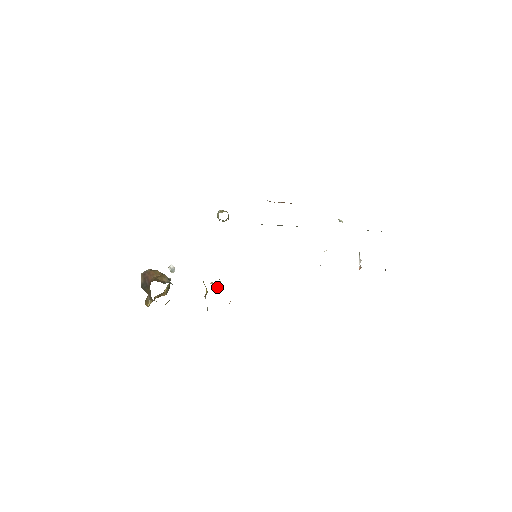
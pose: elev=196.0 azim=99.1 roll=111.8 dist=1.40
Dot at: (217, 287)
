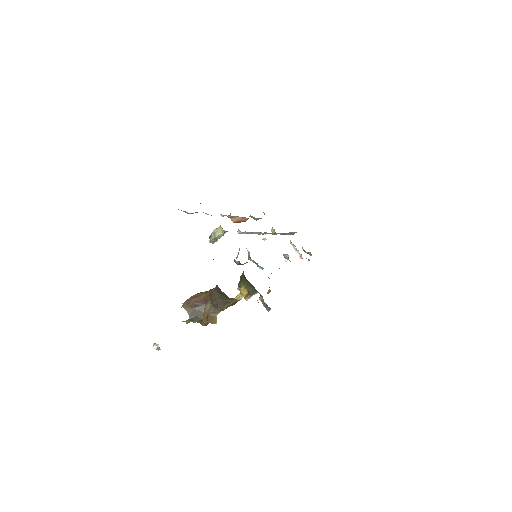
Dot at: (242, 297)
